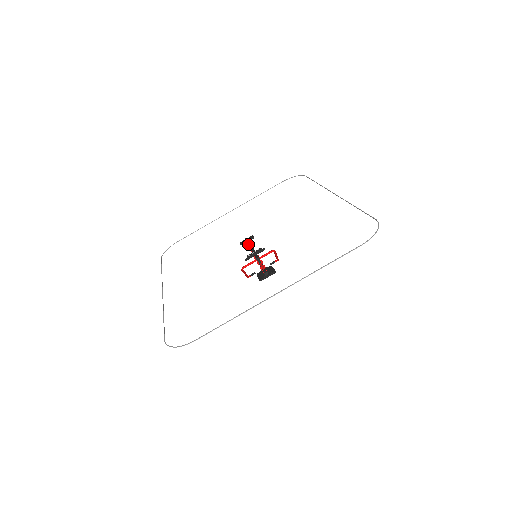
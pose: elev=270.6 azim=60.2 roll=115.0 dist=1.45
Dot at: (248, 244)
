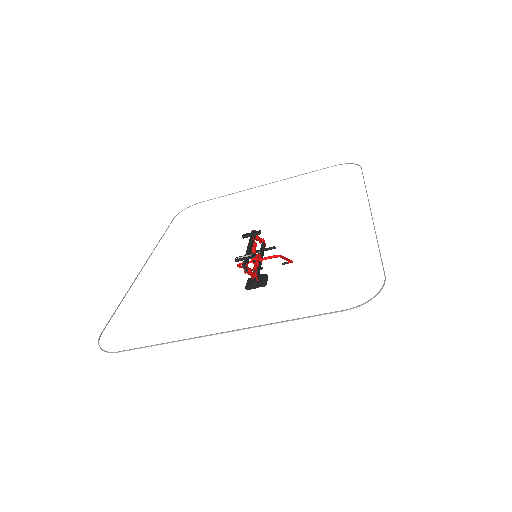
Dot at: (249, 240)
